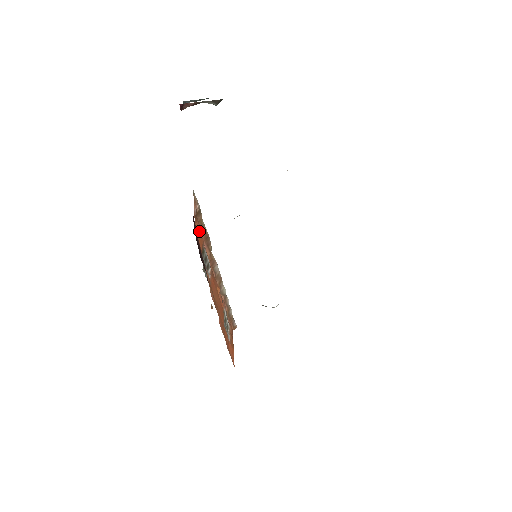
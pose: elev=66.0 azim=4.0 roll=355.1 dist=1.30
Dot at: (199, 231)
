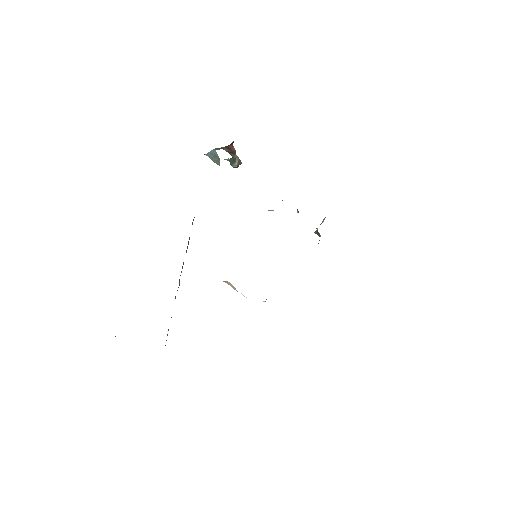
Dot at: occluded
